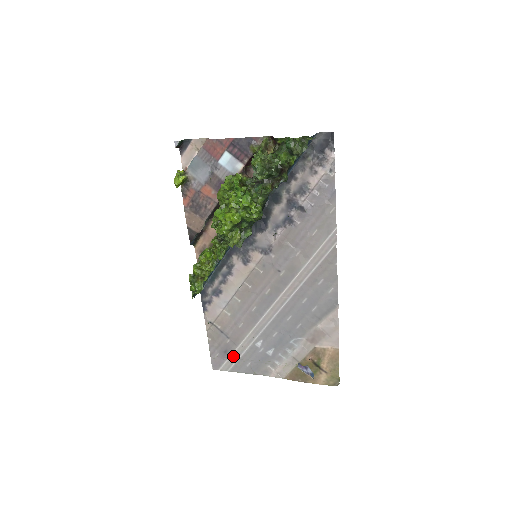
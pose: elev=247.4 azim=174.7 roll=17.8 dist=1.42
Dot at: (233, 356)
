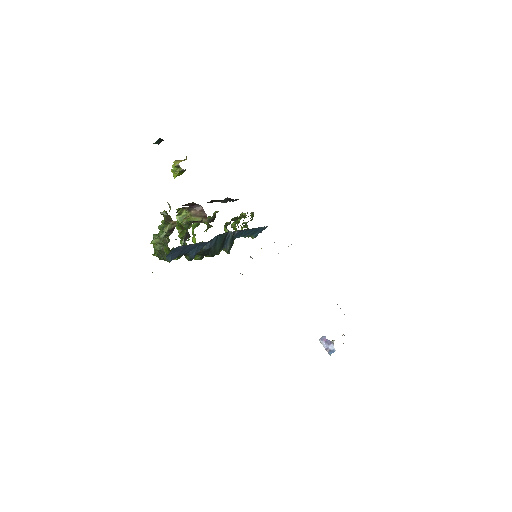
Dot at: occluded
